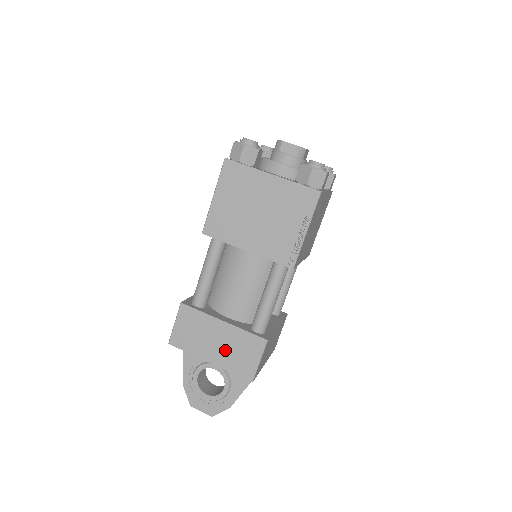
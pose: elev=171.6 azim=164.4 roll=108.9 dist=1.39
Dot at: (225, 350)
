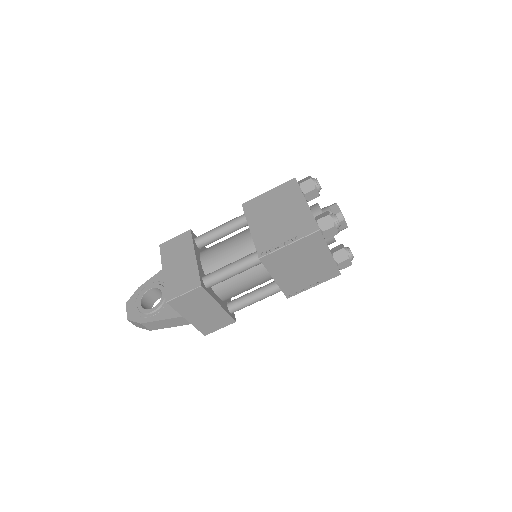
Dot at: (177, 272)
